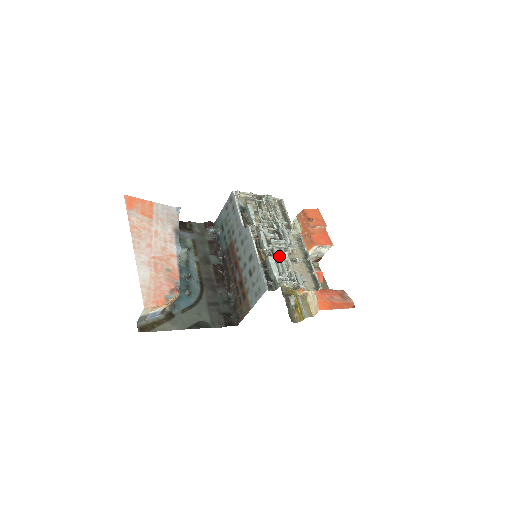
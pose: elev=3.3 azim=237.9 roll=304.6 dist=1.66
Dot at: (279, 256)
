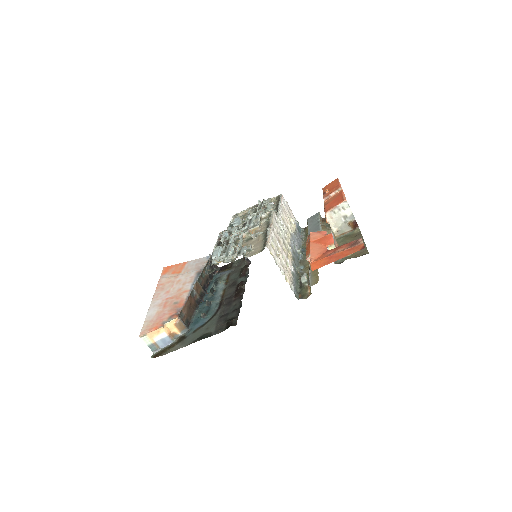
Dot at: (238, 242)
